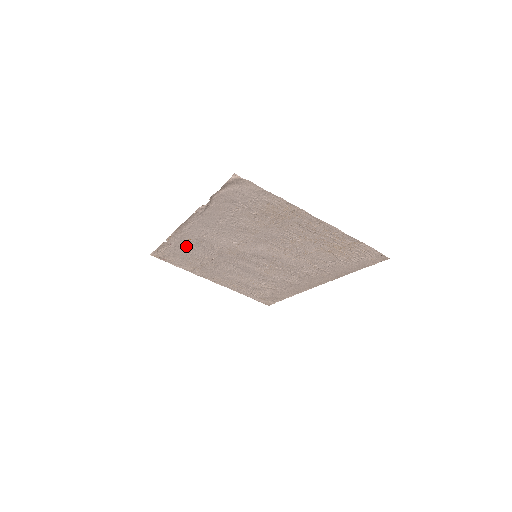
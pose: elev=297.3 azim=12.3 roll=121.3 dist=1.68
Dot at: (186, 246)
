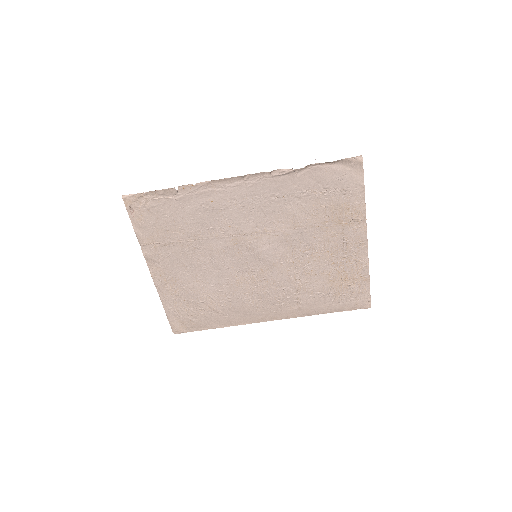
Dot at: (192, 207)
